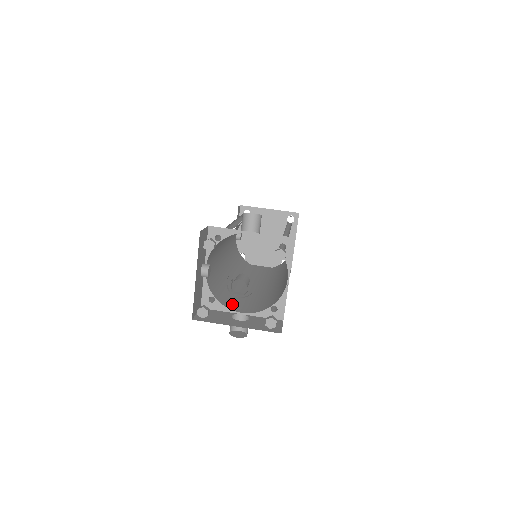
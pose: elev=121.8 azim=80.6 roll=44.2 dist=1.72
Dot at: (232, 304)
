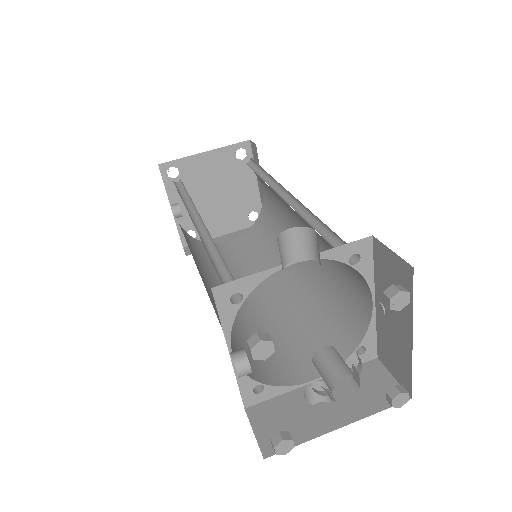
Dot at: (282, 368)
